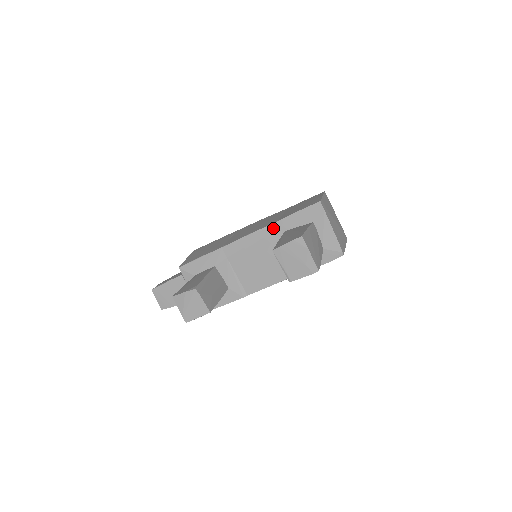
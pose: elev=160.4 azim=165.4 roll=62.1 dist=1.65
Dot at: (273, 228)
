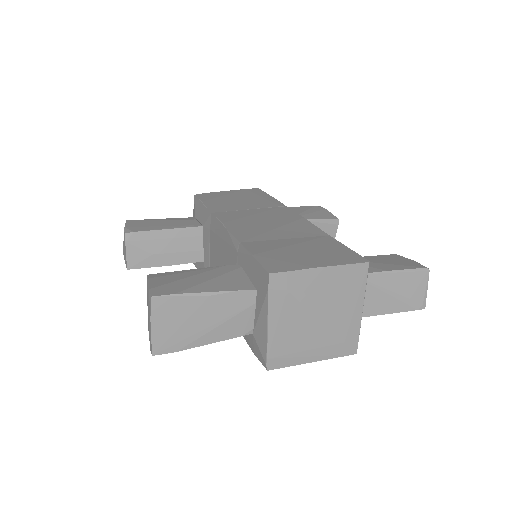
Dot at: (235, 246)
